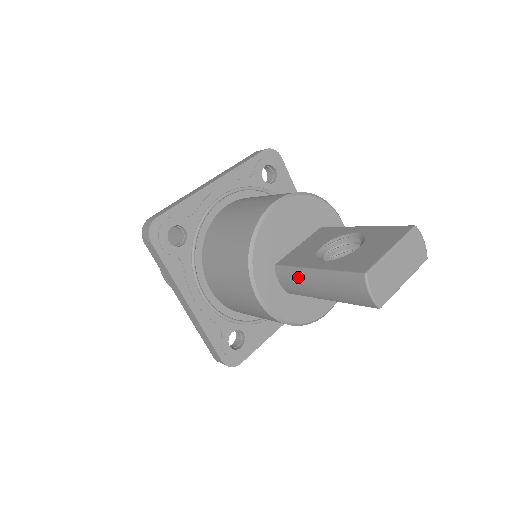
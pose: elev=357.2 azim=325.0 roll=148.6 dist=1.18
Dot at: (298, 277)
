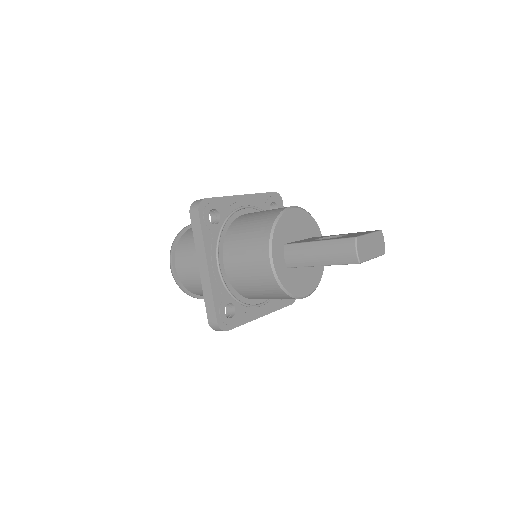
Dot at: (303, 249)
